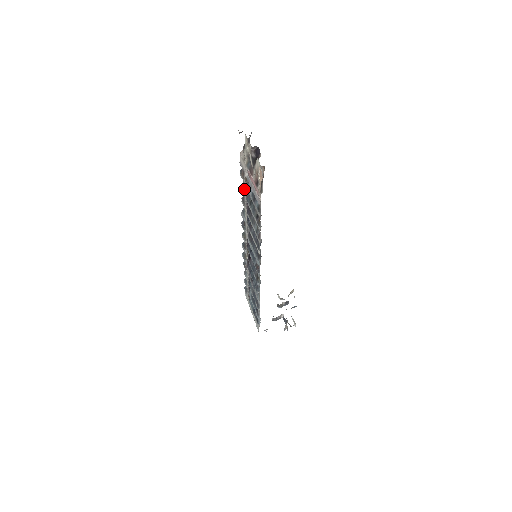
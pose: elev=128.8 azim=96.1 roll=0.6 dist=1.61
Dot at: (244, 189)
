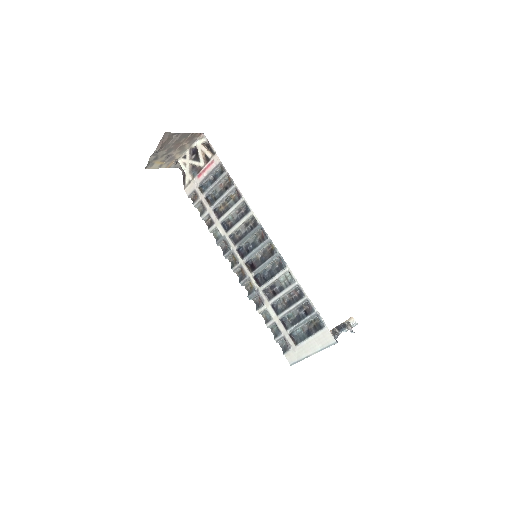
Dot at: (204, 207)
